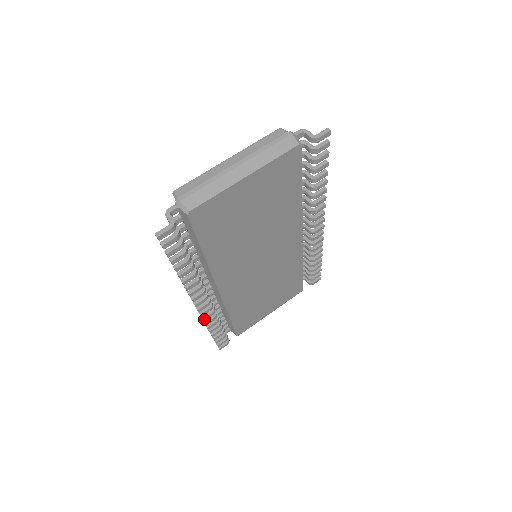
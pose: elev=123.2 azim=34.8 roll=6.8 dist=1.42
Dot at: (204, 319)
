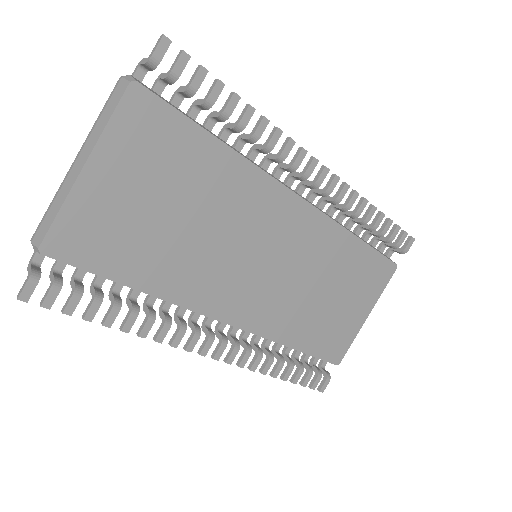
Dot at: (241, 365)
